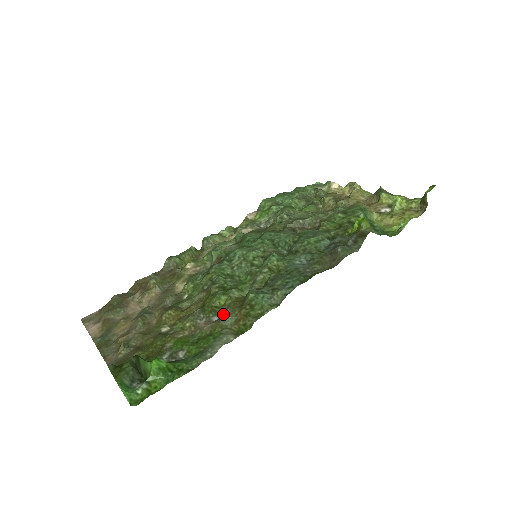
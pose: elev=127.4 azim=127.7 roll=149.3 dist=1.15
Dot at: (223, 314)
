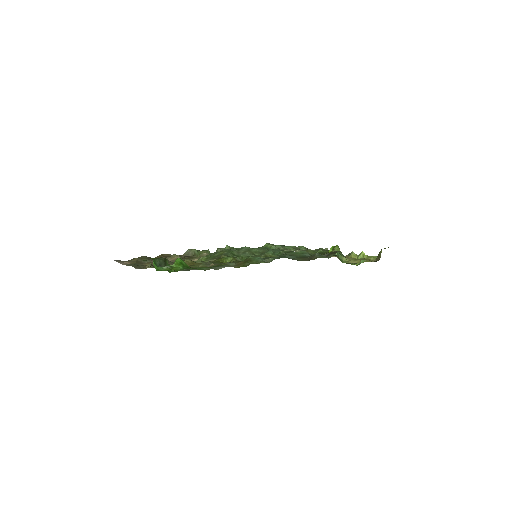
Dot at: occluded
